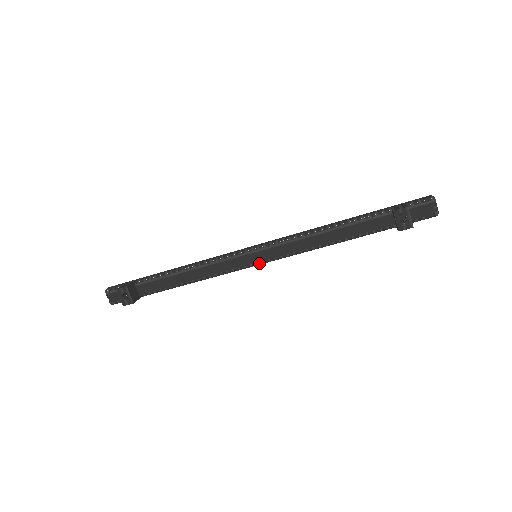
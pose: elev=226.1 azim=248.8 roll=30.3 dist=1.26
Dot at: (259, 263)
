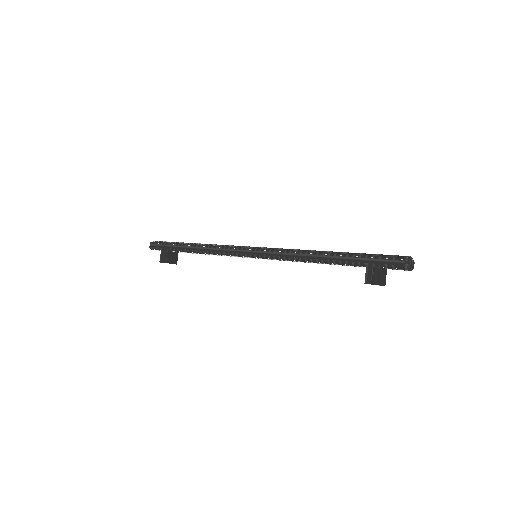
Dot at: occluded
